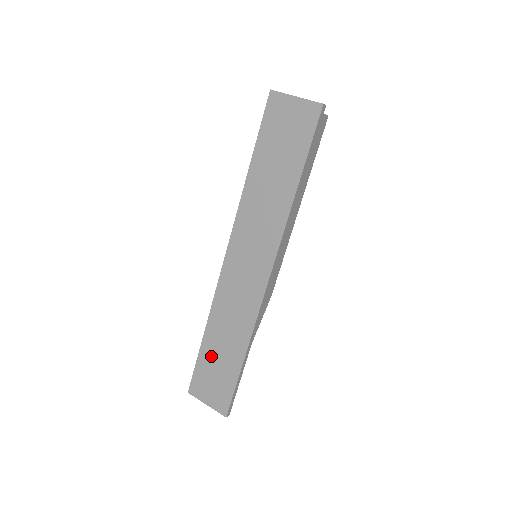
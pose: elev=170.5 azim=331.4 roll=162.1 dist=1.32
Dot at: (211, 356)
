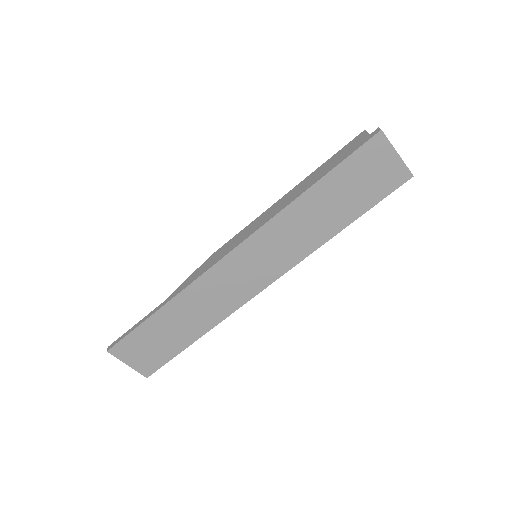
Dot at: (158, 328)
